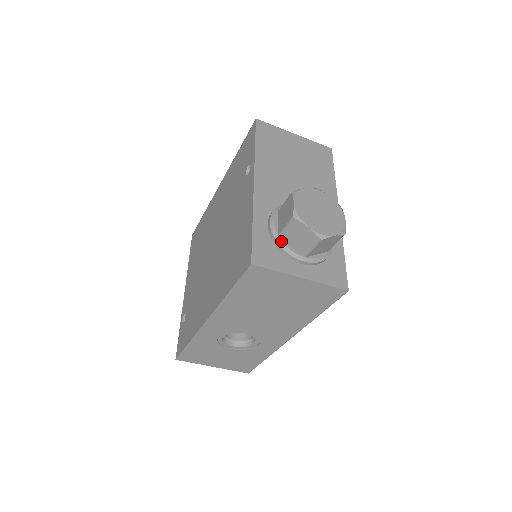
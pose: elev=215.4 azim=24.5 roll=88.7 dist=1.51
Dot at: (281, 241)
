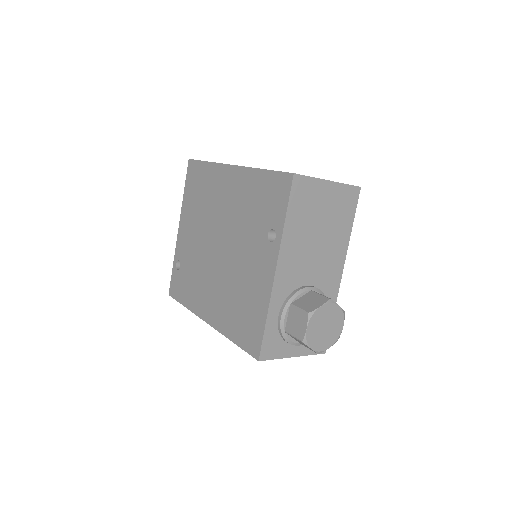
Dot at: (286, 336)
